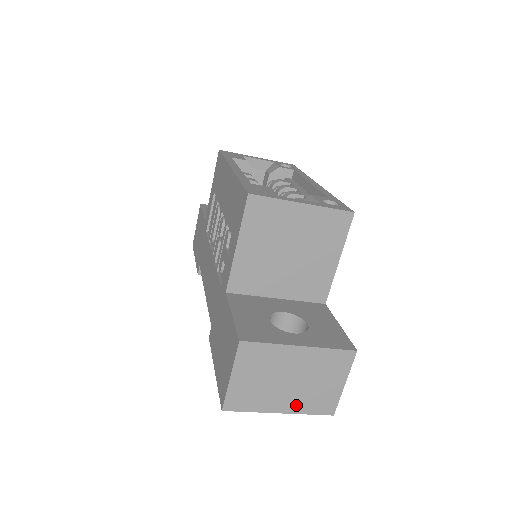
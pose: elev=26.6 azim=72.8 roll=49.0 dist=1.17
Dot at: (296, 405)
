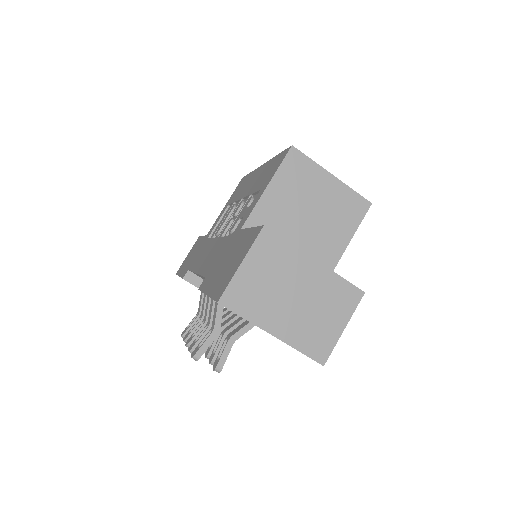
Dot at: (291, 333)
